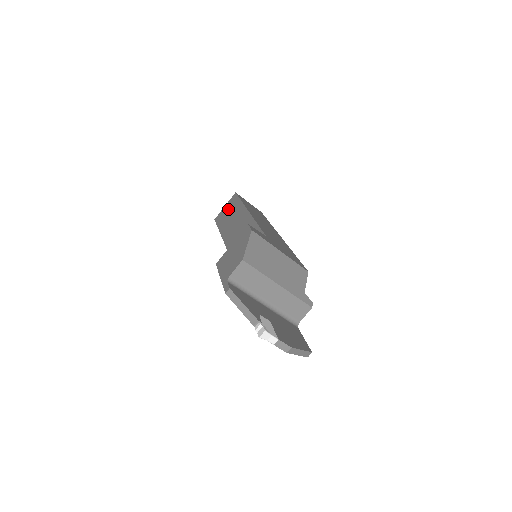
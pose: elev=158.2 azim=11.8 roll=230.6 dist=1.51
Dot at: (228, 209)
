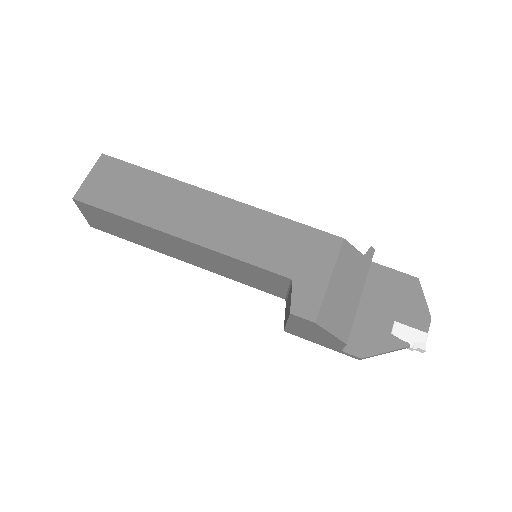
Dot at: (106, 222)
